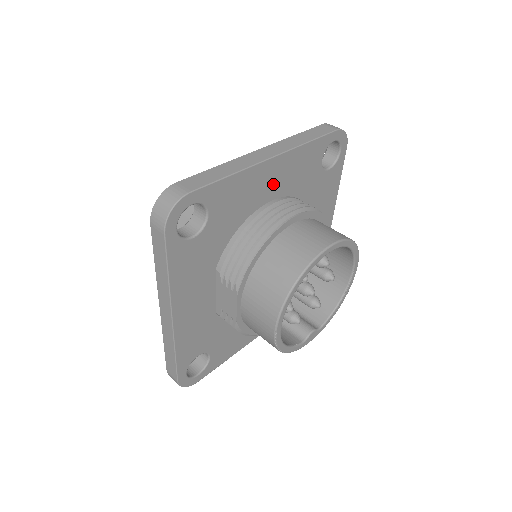
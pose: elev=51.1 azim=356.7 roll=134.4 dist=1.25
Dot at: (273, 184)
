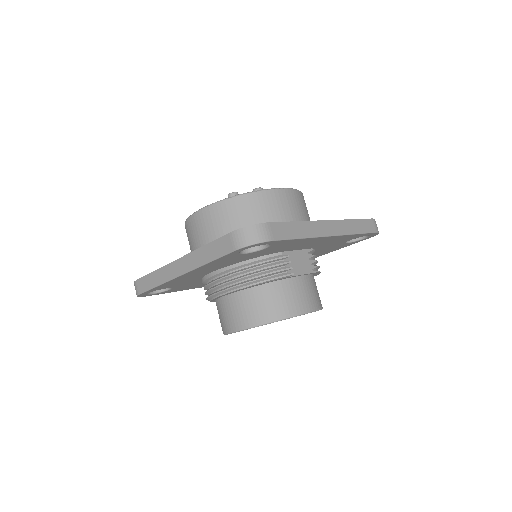
Dot at: (203, 272)
